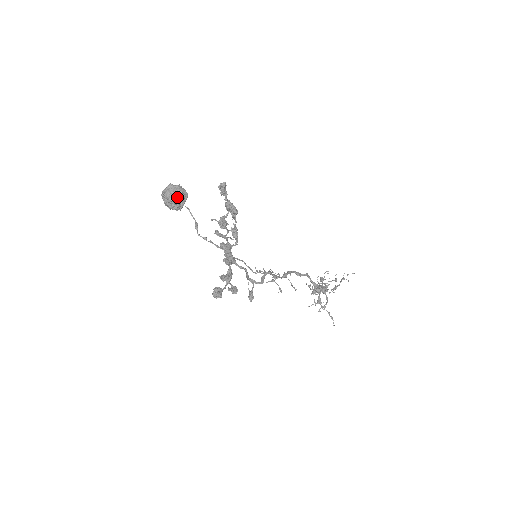
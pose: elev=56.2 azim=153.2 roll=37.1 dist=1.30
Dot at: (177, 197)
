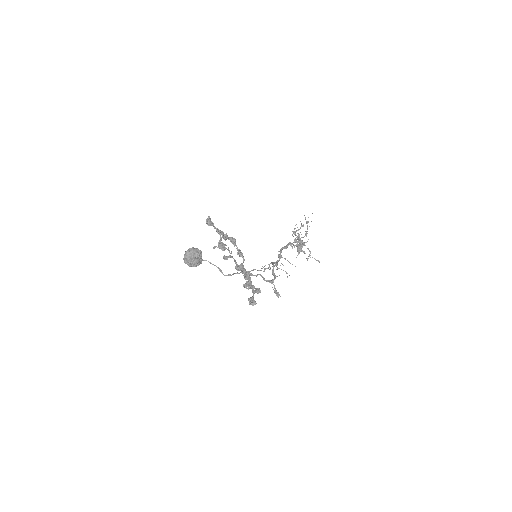
Dot at: (197, 259)
